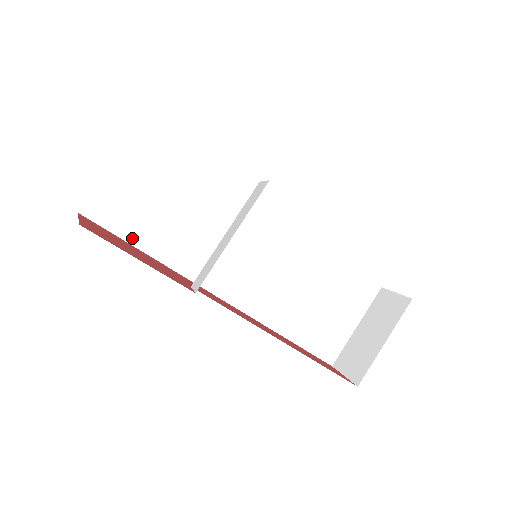
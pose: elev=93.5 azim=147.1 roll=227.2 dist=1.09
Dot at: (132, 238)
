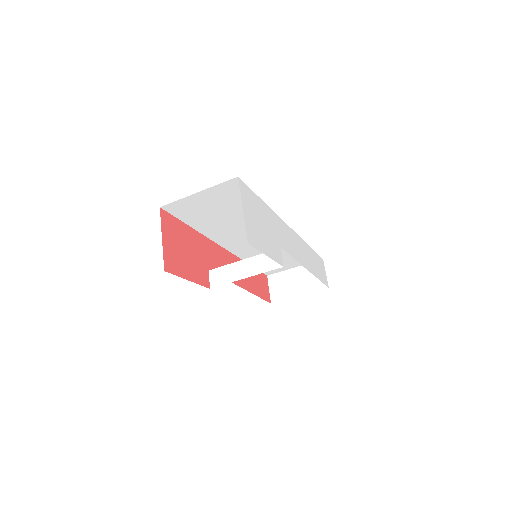
Dot at: (187, 221)
